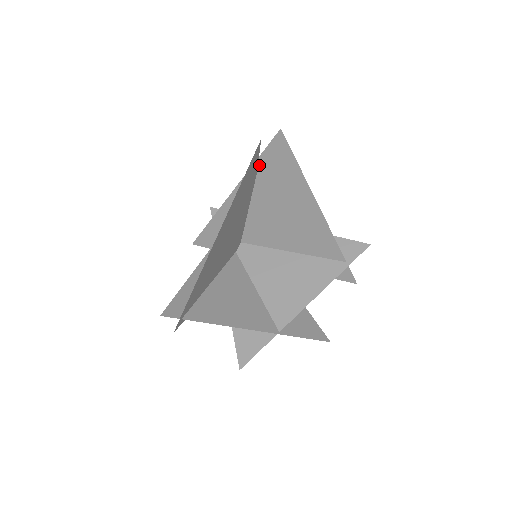
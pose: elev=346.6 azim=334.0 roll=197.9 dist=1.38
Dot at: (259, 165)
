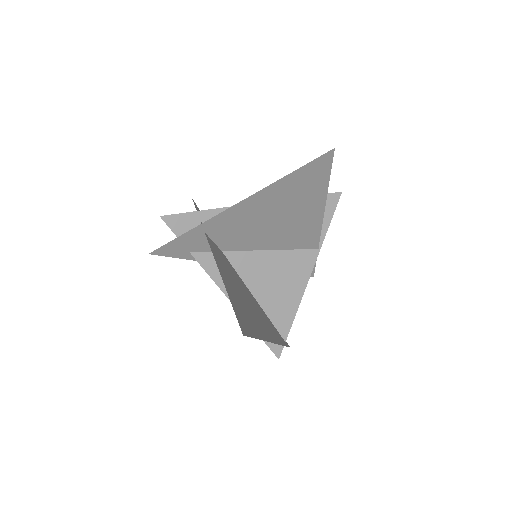
Dot at: occluded
